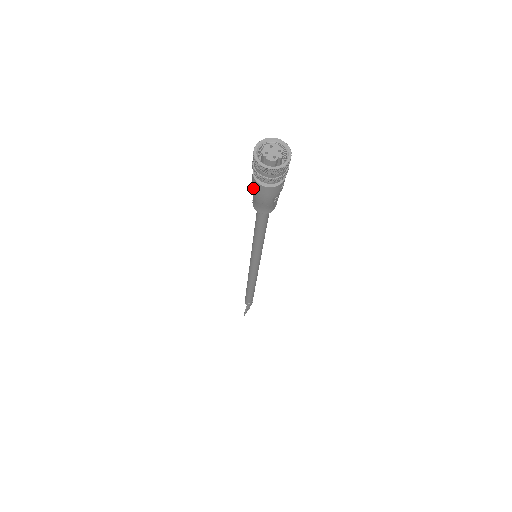
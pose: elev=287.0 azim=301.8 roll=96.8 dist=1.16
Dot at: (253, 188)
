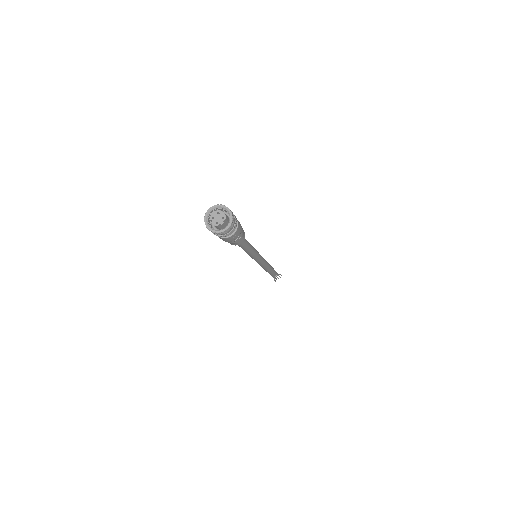
Dot at: occluded
